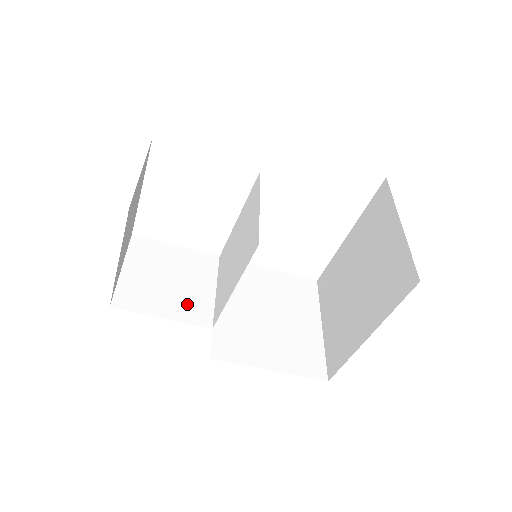
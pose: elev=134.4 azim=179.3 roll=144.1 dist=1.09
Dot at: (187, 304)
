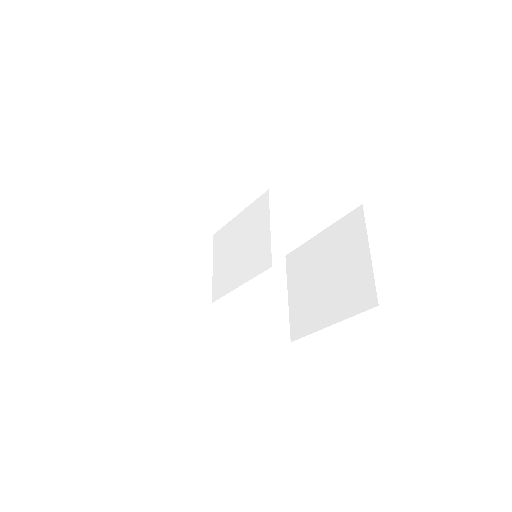
Dot at: (192, 282)
